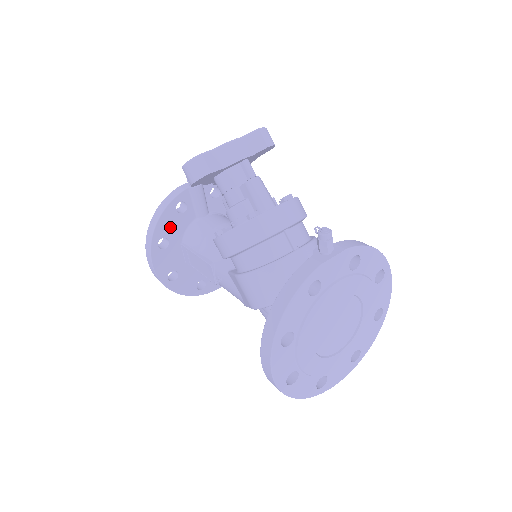
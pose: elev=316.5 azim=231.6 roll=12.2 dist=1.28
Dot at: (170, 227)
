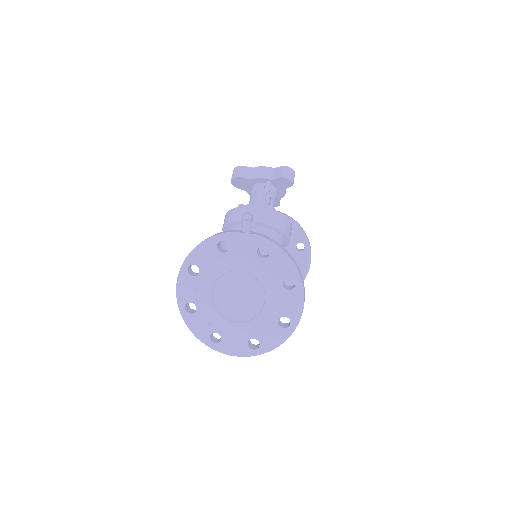
Dot at: occluded
